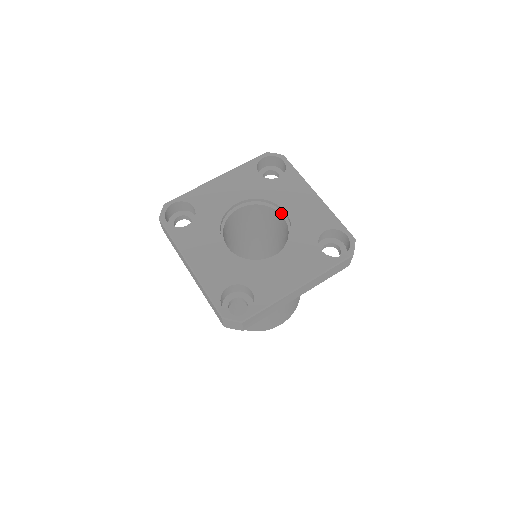
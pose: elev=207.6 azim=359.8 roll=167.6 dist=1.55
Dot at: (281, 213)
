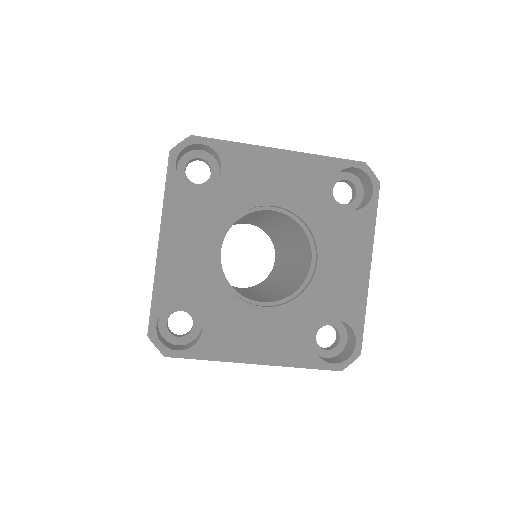
Dot at: (266, 209)
